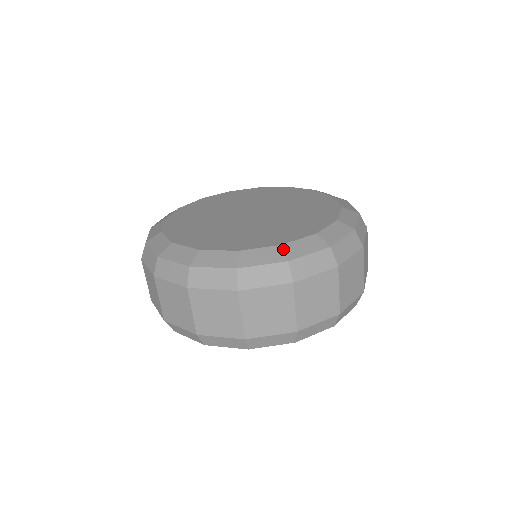
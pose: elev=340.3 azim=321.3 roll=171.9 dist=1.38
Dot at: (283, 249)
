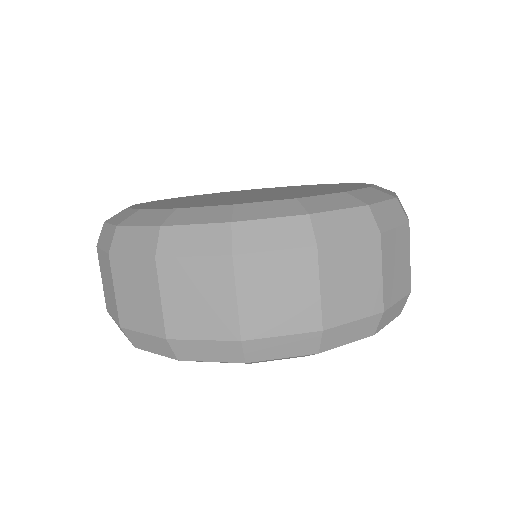
Dot at: (352, 195)
